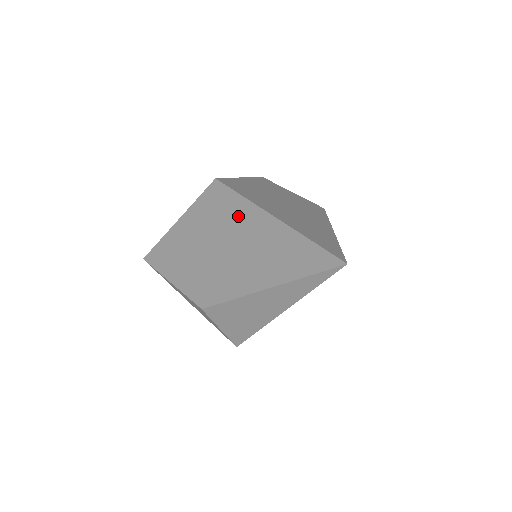
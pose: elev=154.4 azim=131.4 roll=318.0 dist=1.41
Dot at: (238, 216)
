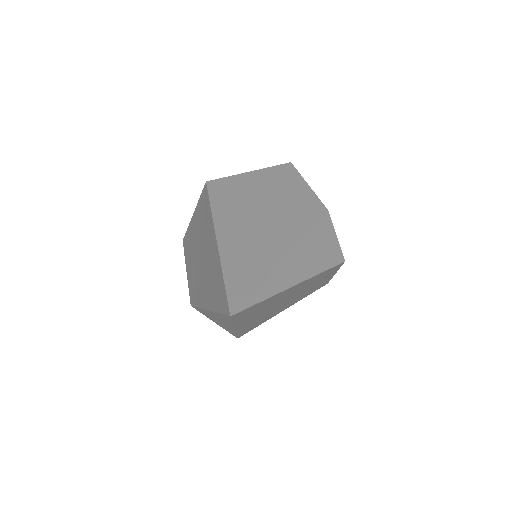
Dot at: (207, 228)
